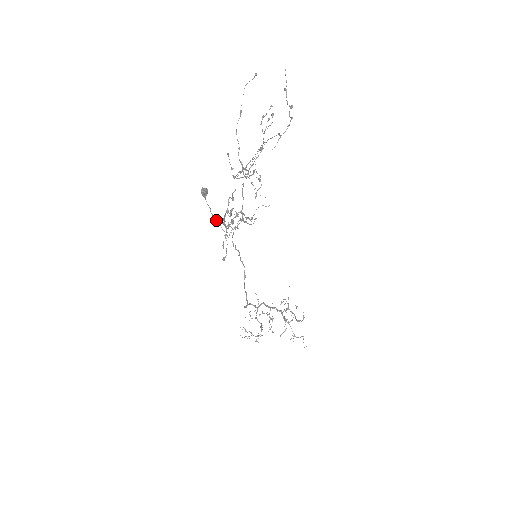
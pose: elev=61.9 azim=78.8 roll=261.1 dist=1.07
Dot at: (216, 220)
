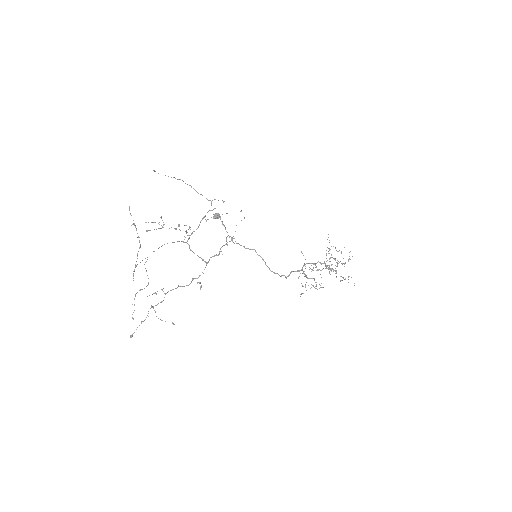
Dot at: occluded
